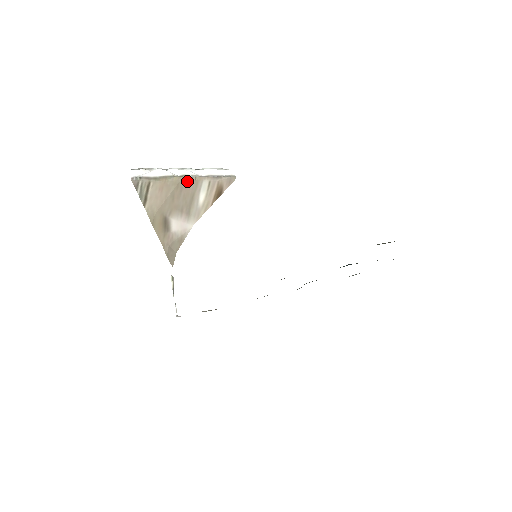
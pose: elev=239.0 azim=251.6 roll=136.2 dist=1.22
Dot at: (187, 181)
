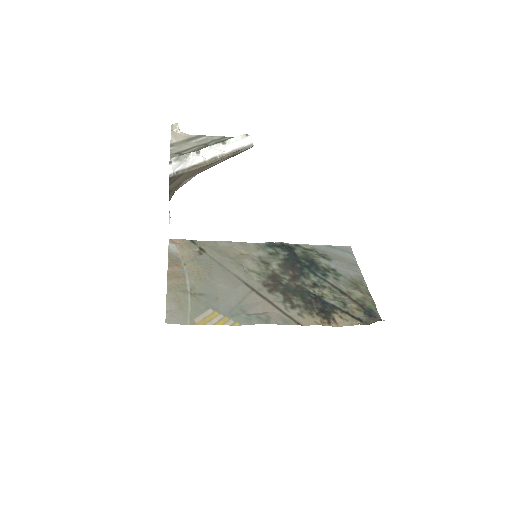
Dot at: (214, 162)
